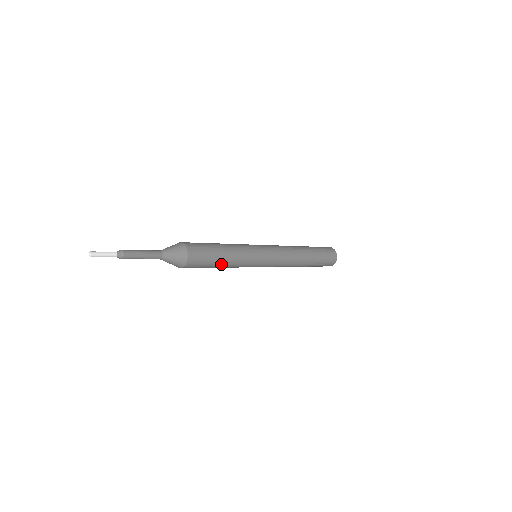
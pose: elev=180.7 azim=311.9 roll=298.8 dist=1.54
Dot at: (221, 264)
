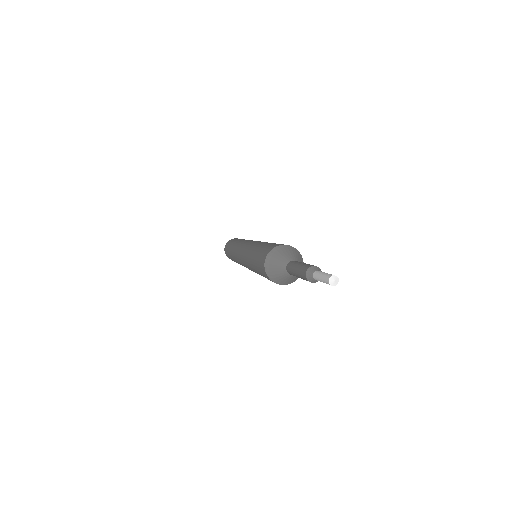
Dot at: occluded
